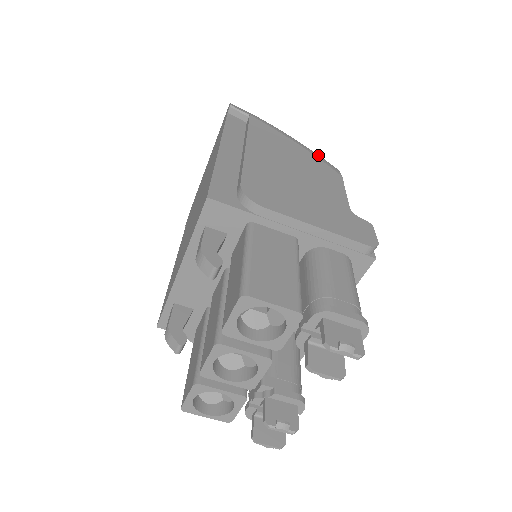
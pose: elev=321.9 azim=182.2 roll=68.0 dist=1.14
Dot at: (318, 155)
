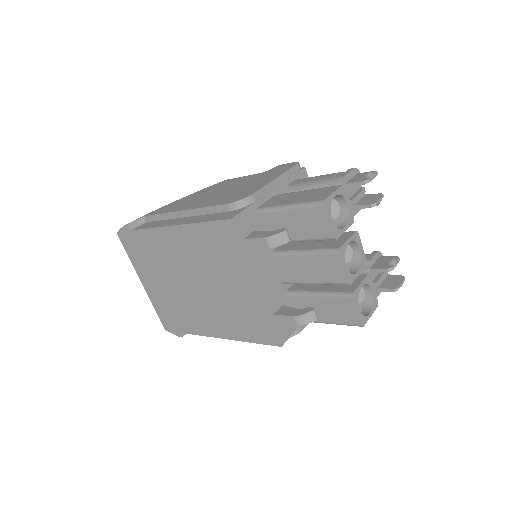
Dot at: occluded
